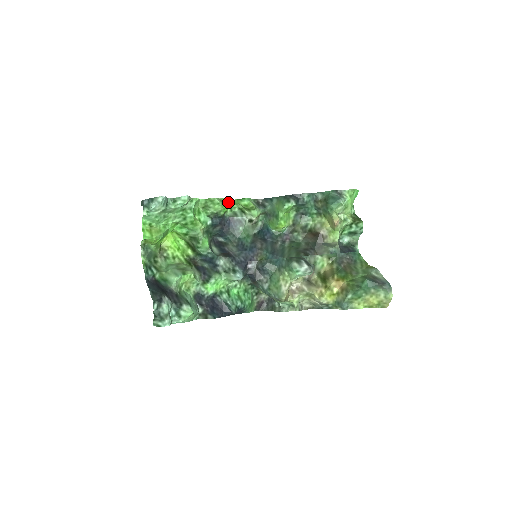
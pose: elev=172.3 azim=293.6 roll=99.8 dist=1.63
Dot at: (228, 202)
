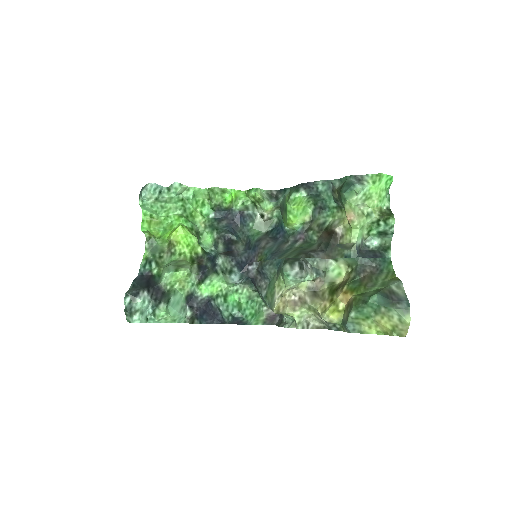
Dot at: (237, 193)
